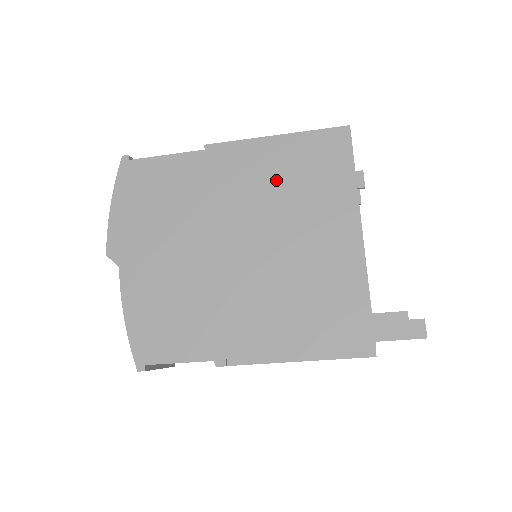
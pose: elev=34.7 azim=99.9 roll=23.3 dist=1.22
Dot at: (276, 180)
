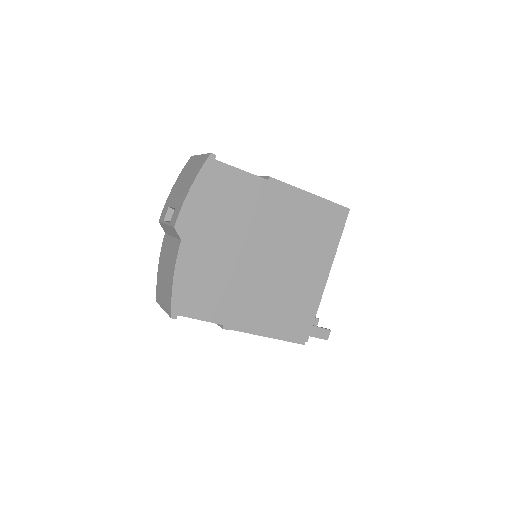
Dot at: (300, 224)
